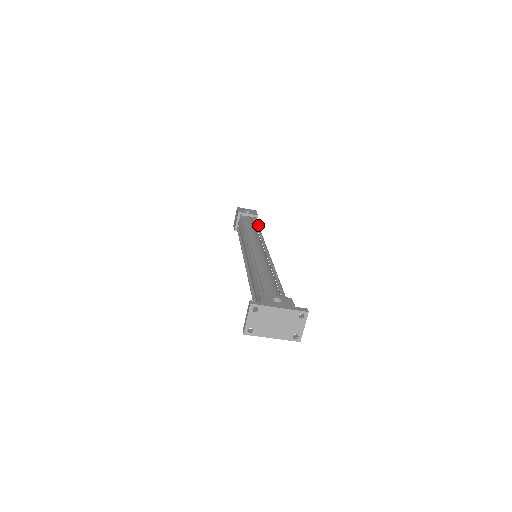
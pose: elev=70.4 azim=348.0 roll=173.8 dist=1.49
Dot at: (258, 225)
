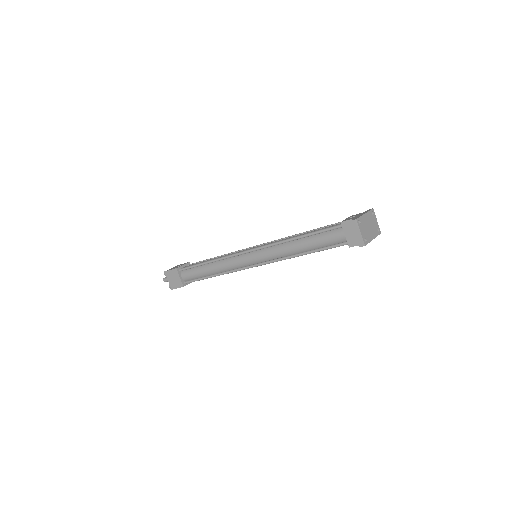
Dot at: (208, 259)
